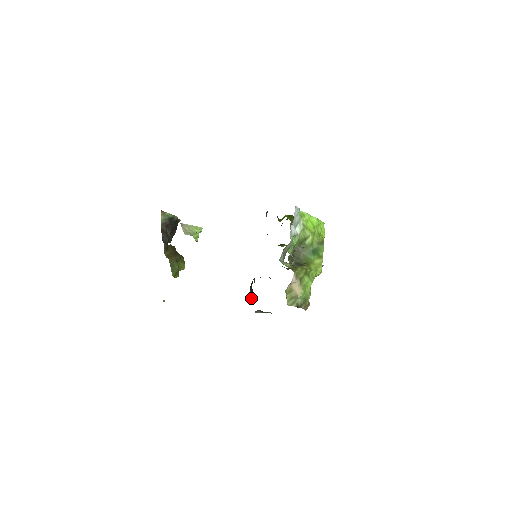
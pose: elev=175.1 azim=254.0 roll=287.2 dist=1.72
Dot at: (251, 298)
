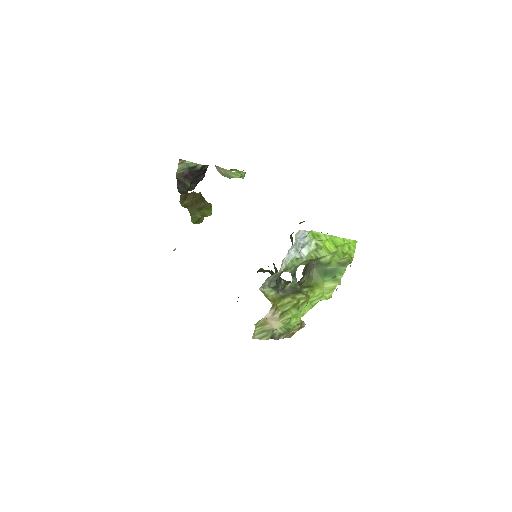
Dot at: occluded
